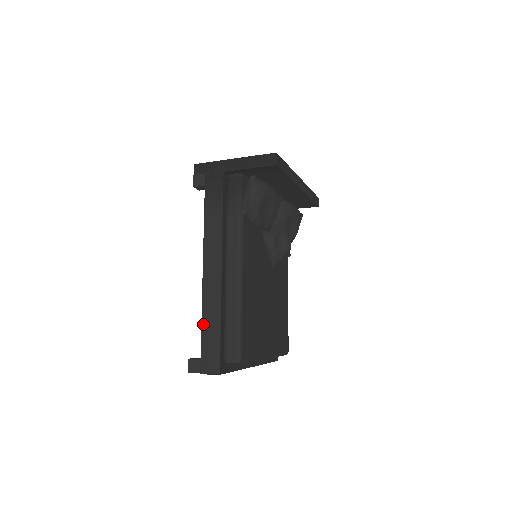
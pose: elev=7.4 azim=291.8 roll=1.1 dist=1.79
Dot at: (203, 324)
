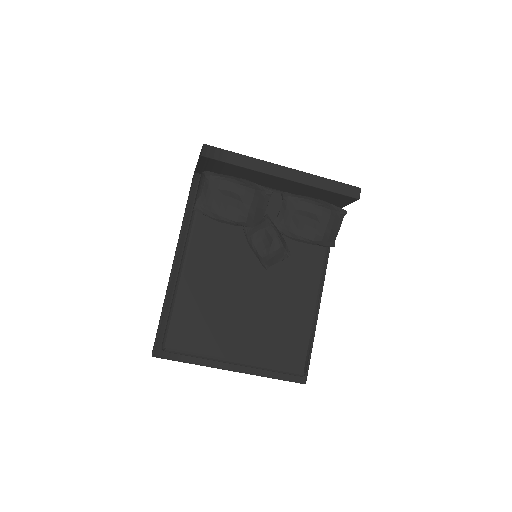
Dot at: occluded
